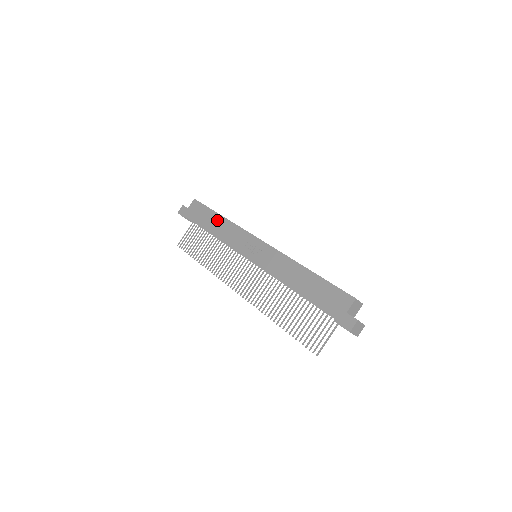
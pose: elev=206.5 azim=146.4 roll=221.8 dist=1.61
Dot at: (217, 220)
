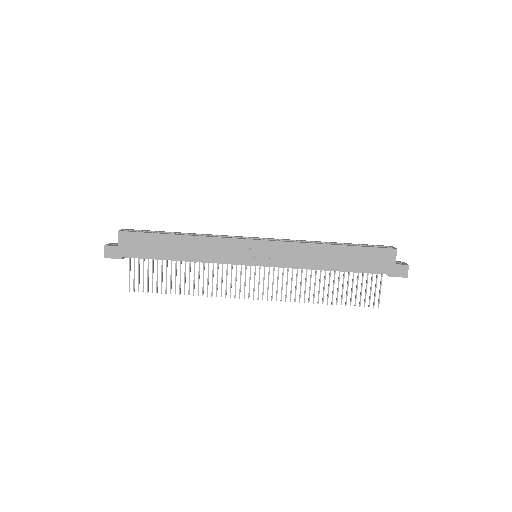
Dot at: (179, 243)
